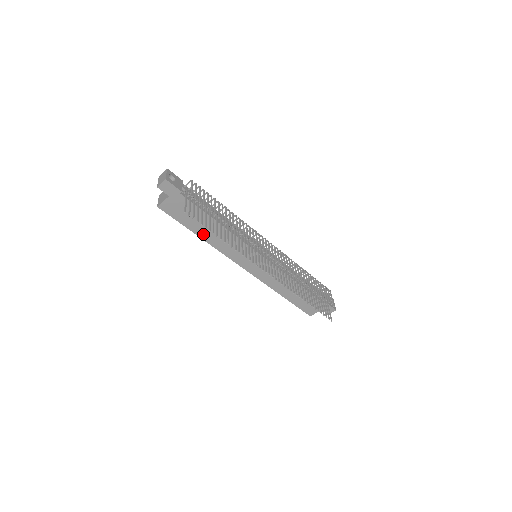
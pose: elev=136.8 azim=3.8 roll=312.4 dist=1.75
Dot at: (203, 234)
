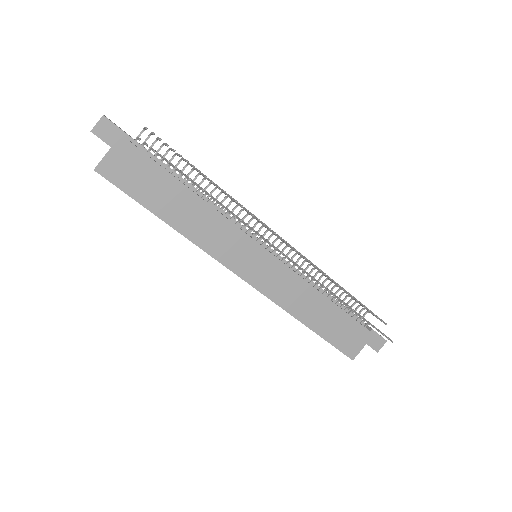
Dot at: (171, 217)
